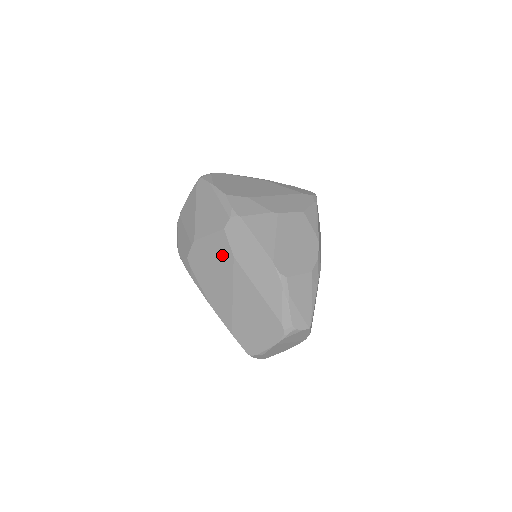
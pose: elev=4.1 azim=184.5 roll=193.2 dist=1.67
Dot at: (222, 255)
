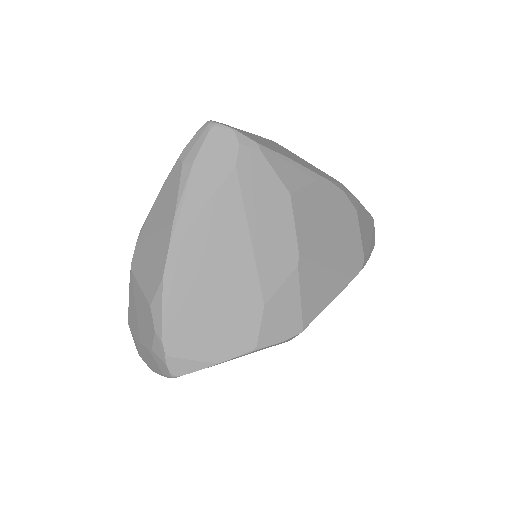
Dot at: occluded
